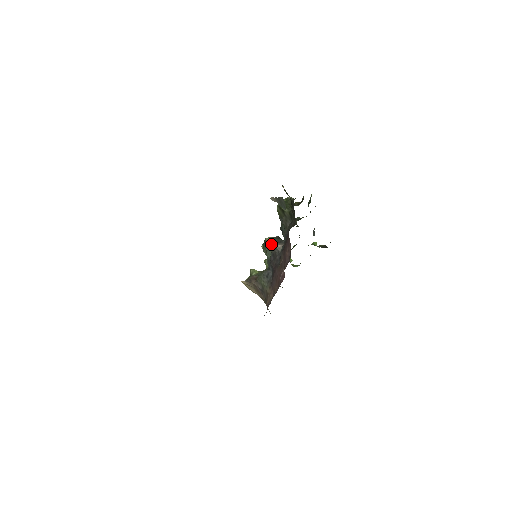
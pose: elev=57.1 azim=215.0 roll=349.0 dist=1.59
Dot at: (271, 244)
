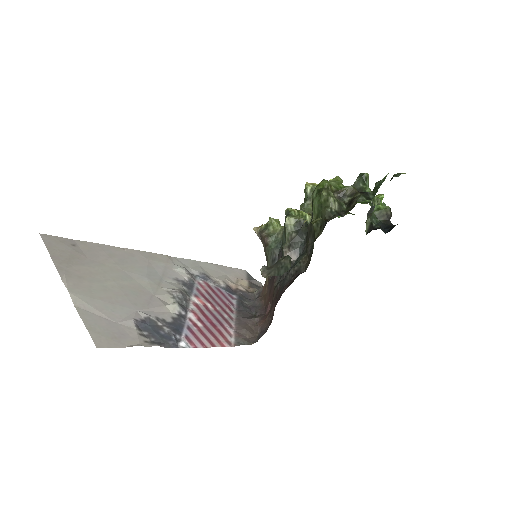
Dot at: (286, 238)
